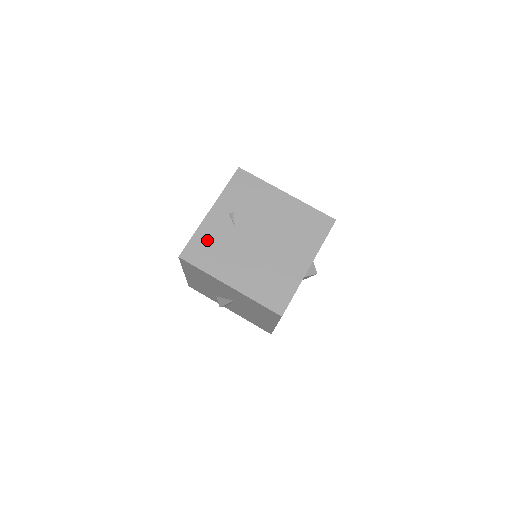
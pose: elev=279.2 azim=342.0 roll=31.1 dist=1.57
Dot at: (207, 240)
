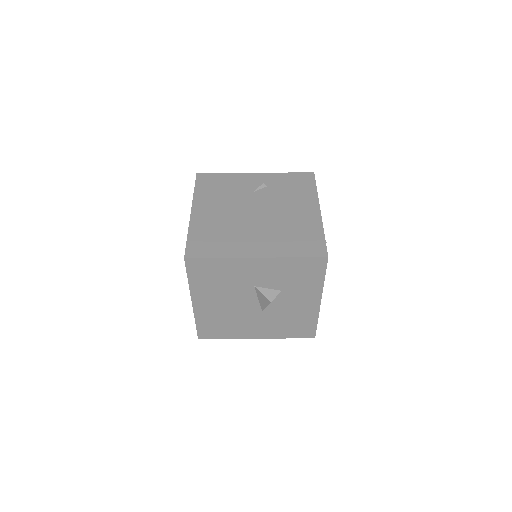
Dot at: (226, 182)
